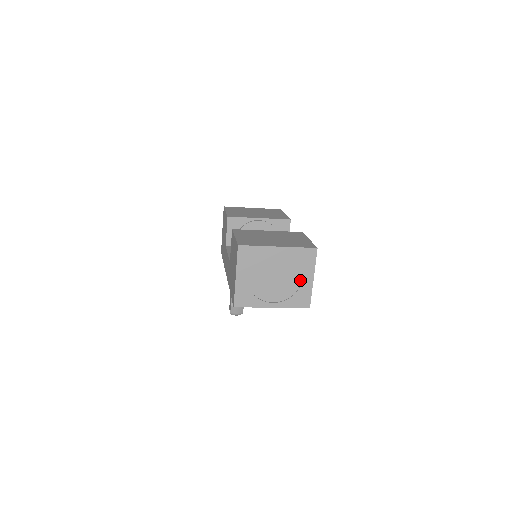
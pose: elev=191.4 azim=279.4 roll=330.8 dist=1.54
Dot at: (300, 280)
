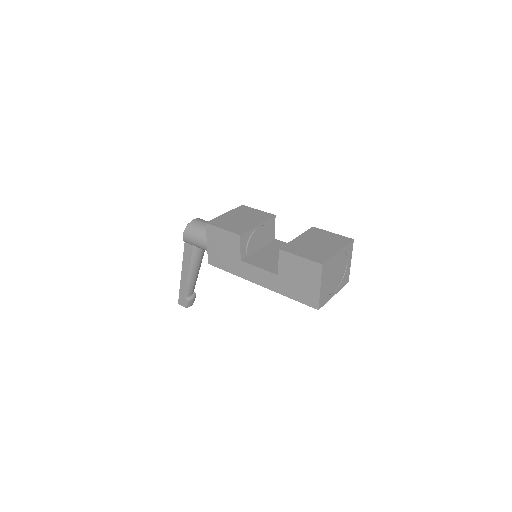
Dot at: (345, 267)
